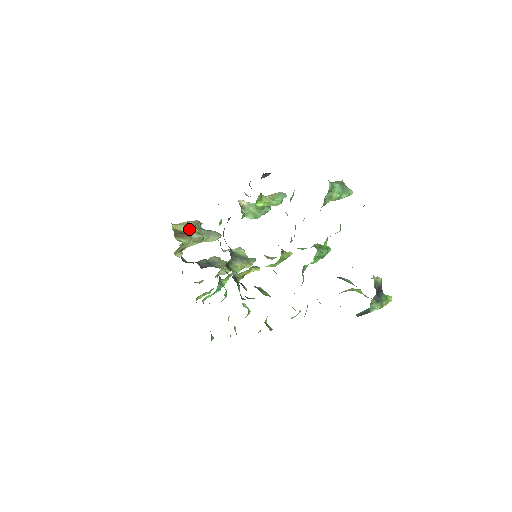
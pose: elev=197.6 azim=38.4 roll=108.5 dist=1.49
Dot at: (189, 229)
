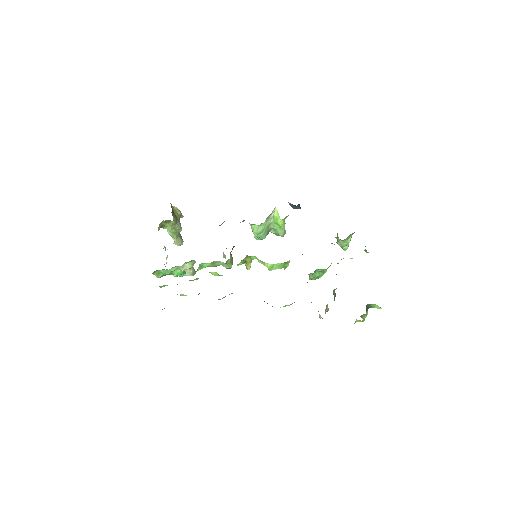
Dot at: (178, 216)
